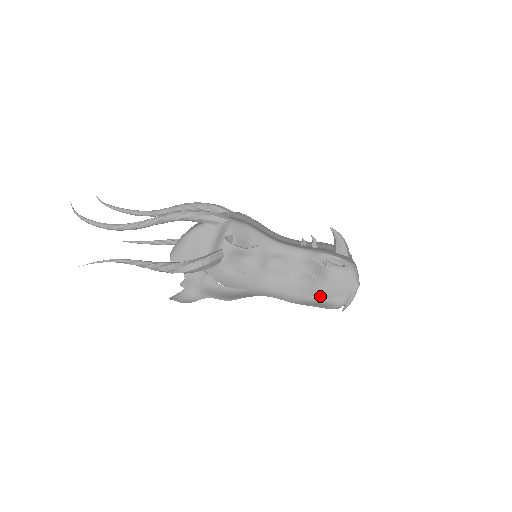
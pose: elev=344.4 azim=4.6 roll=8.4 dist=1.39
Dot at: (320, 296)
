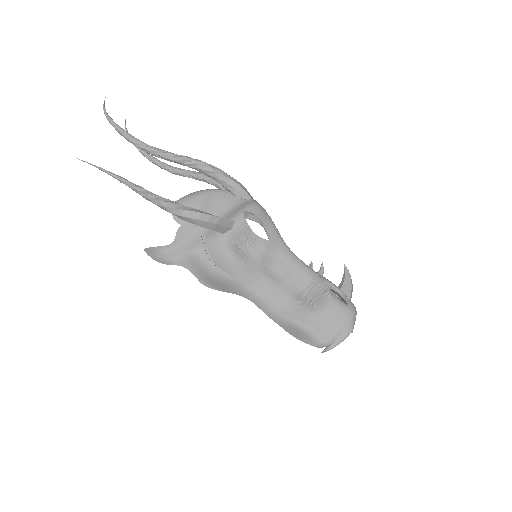
Dot at: (307, 323)
